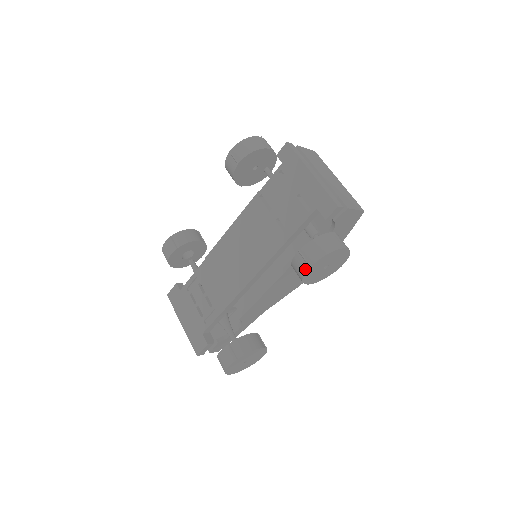
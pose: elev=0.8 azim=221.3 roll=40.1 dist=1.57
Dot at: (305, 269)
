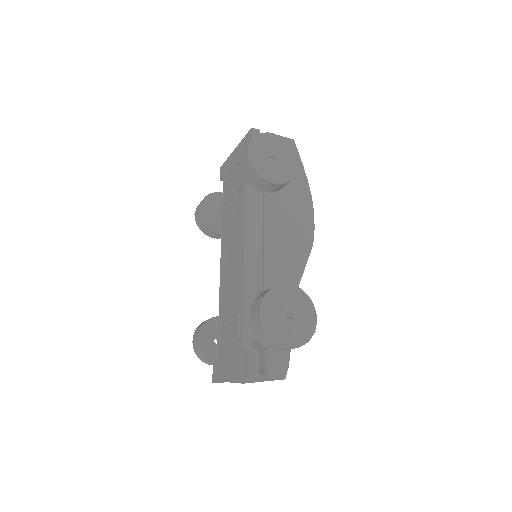
Dot at: (247, 158)
